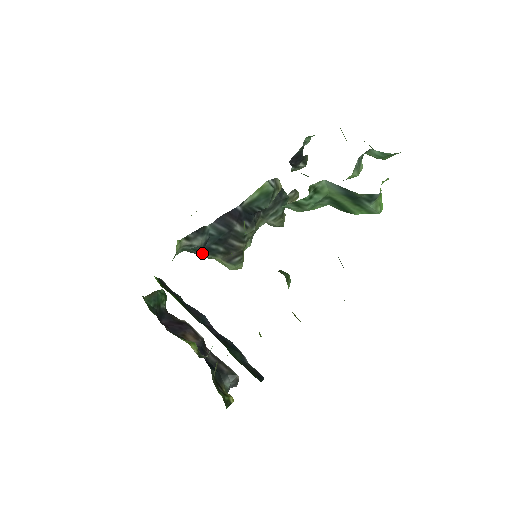
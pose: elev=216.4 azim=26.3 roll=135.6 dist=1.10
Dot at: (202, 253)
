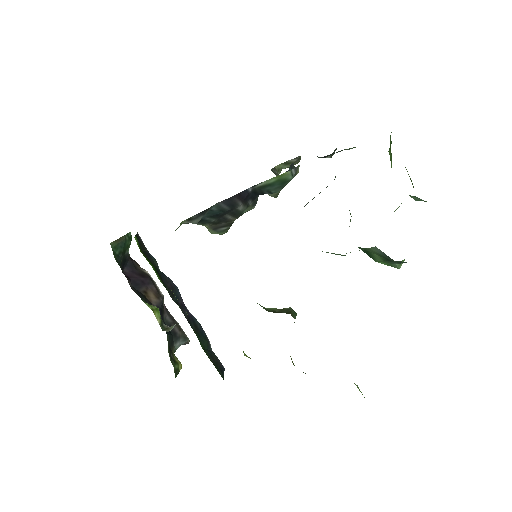
Dot at: occluded
